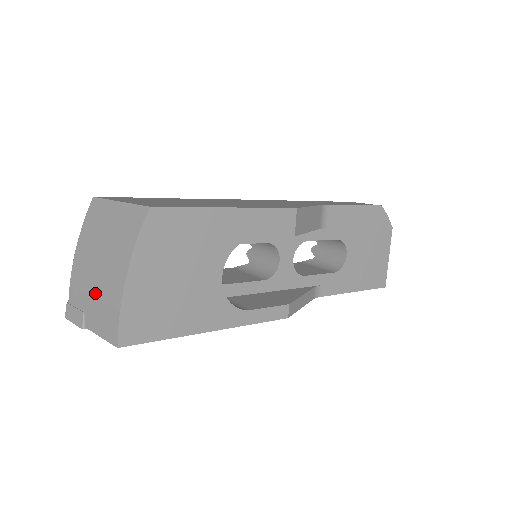
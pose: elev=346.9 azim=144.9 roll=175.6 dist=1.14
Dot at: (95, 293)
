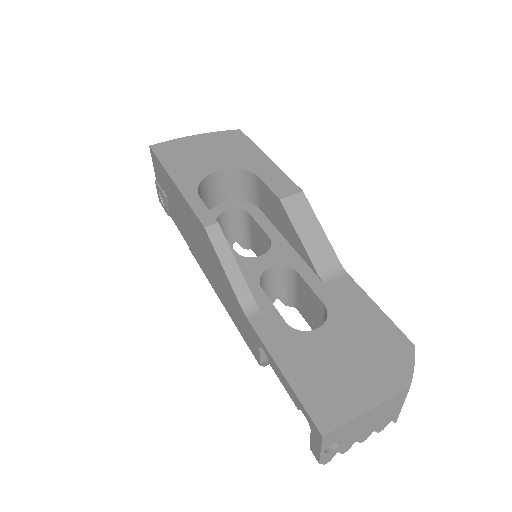
Dot at: occluded
